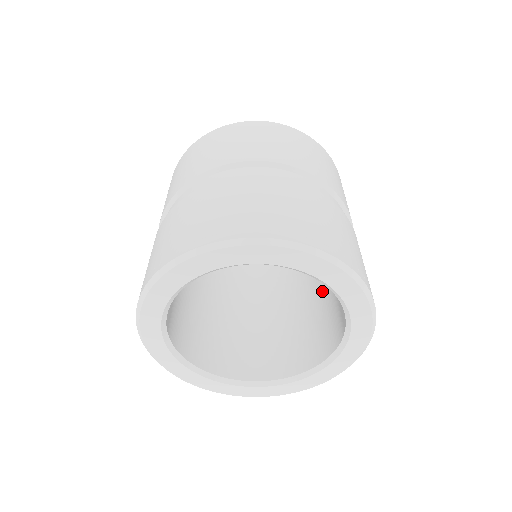
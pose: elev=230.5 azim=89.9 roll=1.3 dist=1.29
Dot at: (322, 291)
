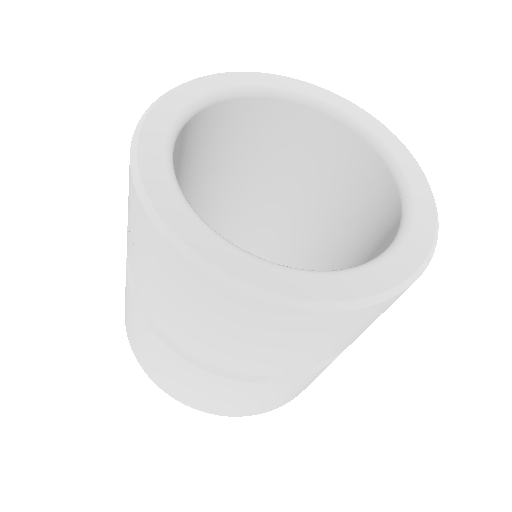
Dot at: (312, 236)
